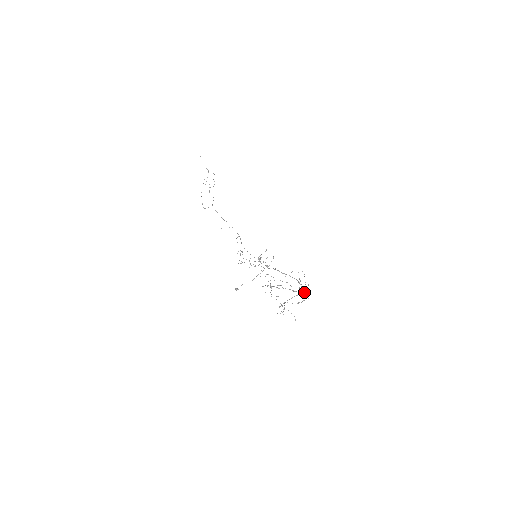
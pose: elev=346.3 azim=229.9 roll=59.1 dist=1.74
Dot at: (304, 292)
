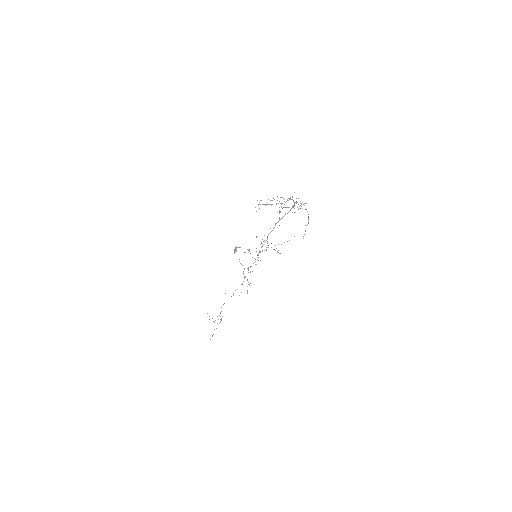
Dot at: occluded
